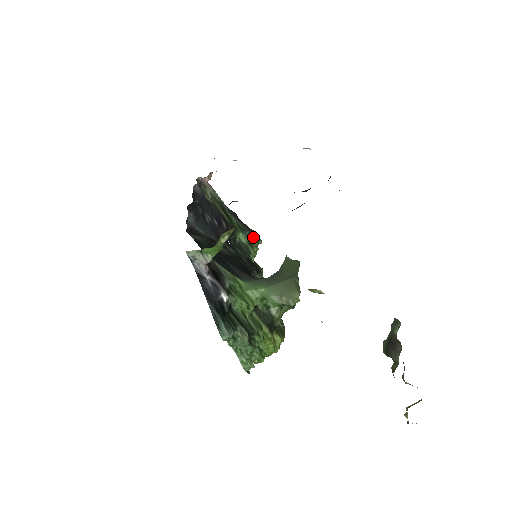
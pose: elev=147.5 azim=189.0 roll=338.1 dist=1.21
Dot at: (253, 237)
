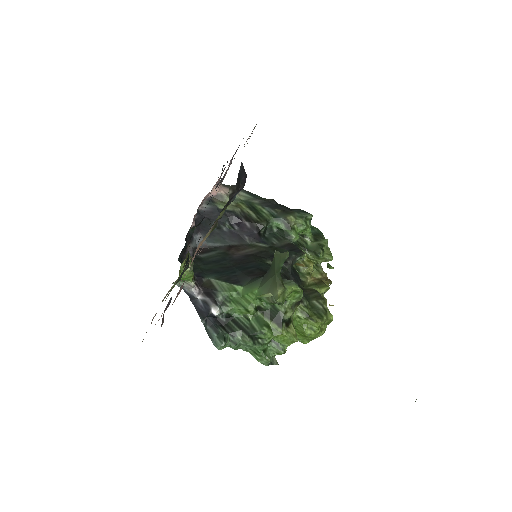
Dot at: (289, 220)
